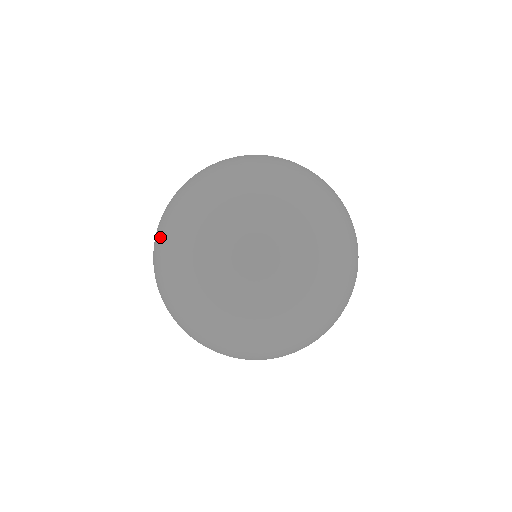
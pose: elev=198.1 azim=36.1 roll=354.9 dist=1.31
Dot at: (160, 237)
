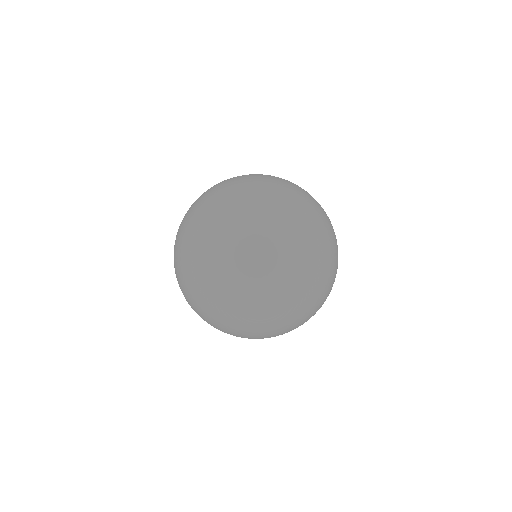
Dot at: (254, 179)
